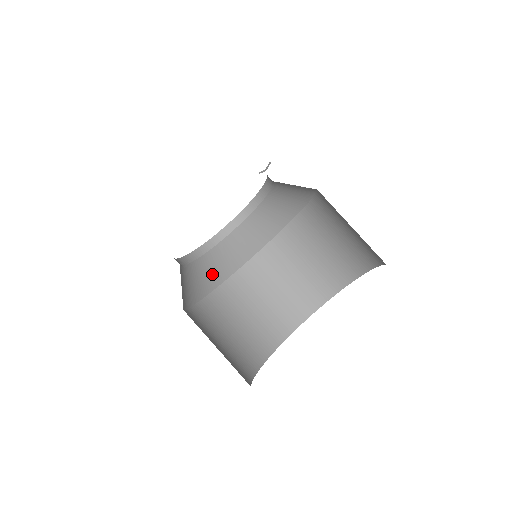
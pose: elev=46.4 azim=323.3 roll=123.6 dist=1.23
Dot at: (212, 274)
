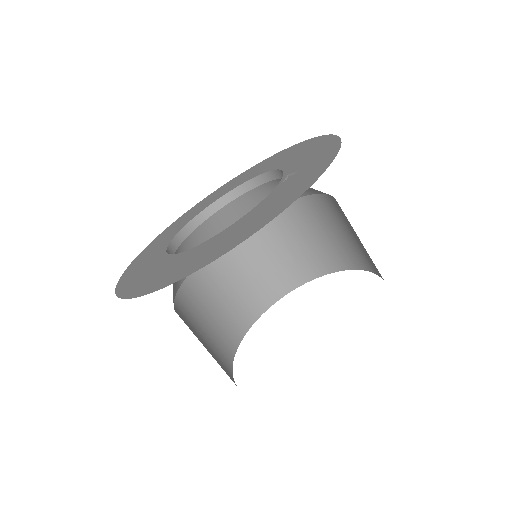
Dot at: occluded
